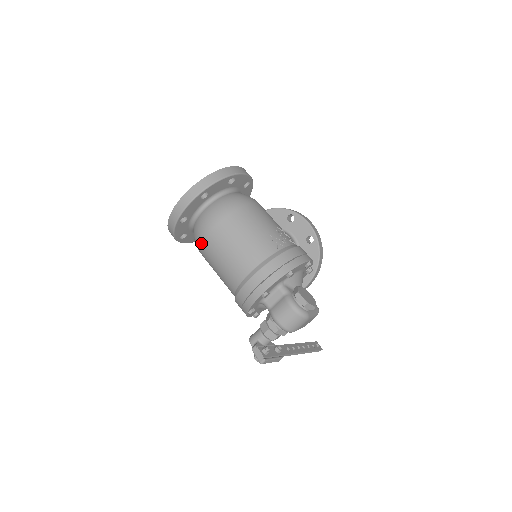
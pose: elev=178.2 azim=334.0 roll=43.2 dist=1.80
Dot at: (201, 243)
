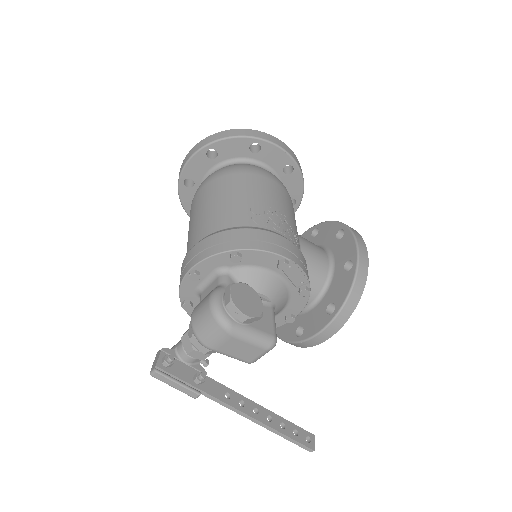
Dot at: occluded
